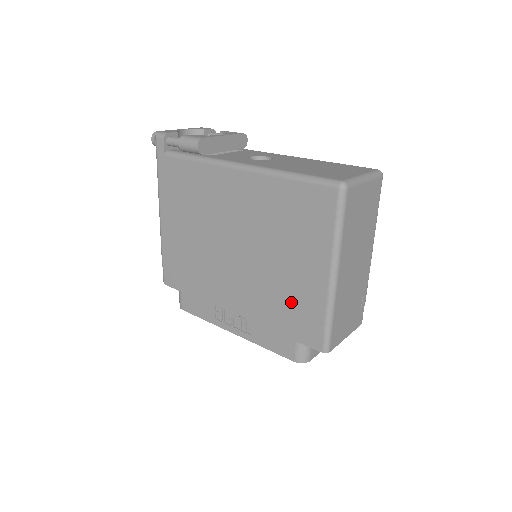
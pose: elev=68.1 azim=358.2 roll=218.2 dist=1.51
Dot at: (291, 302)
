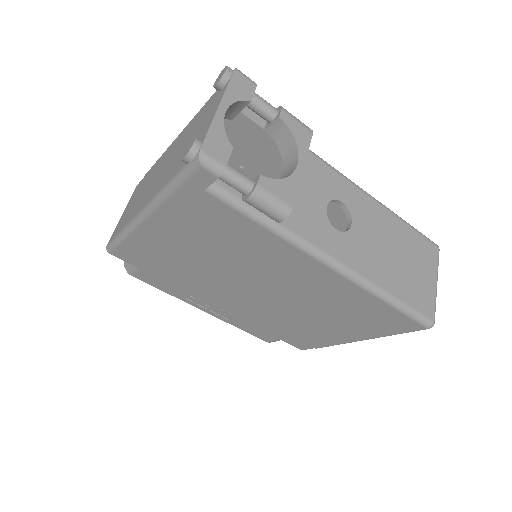
Dot at: (299, 332)
